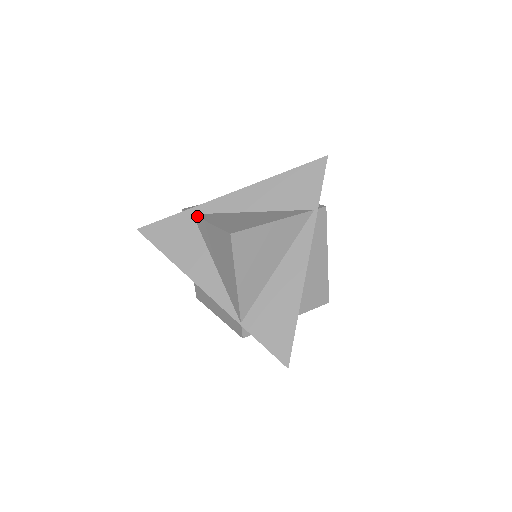
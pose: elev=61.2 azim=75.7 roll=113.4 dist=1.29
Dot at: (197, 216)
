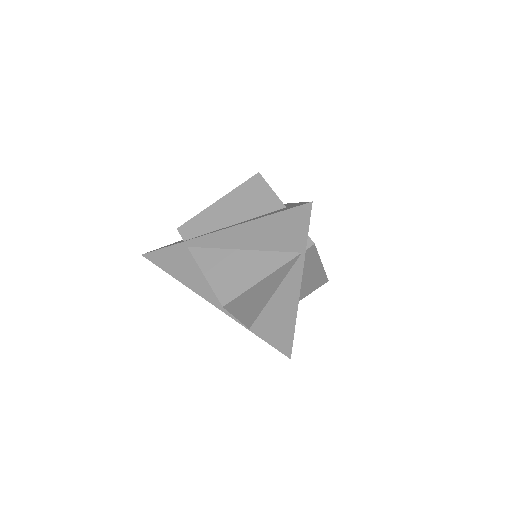
Dot at: occluded
